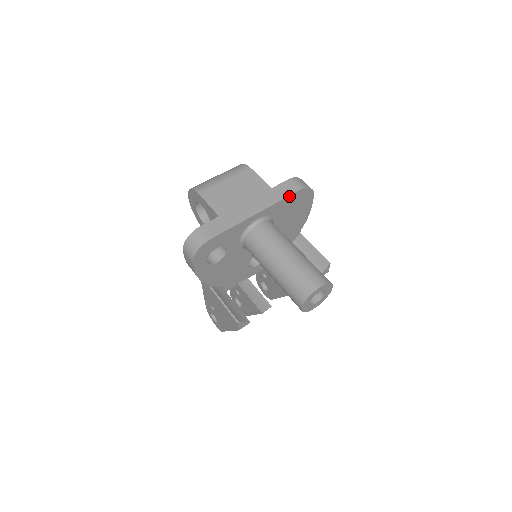
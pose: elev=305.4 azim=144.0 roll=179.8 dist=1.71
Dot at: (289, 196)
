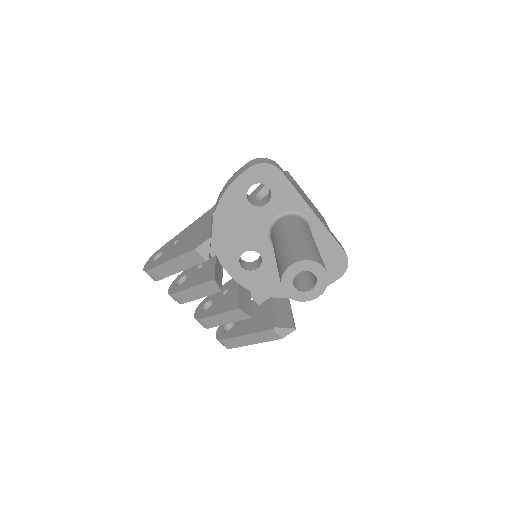
Dot at: (337, 243)
